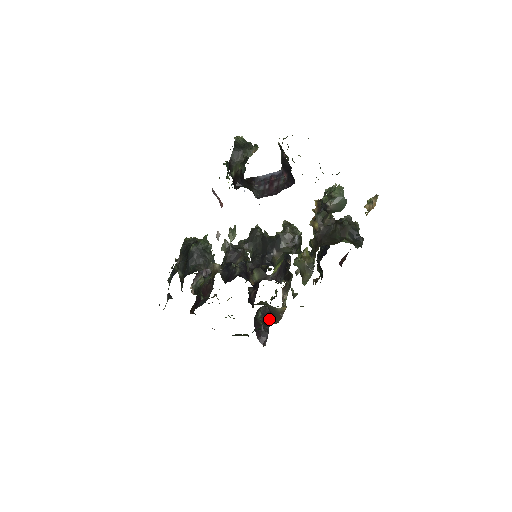
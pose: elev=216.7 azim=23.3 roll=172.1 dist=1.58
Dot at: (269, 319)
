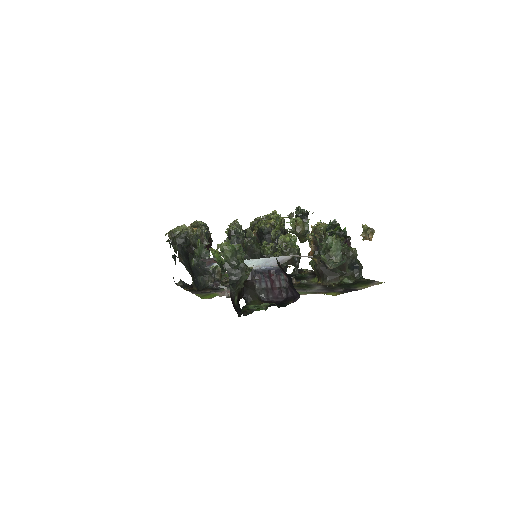
Dot at: occluded
